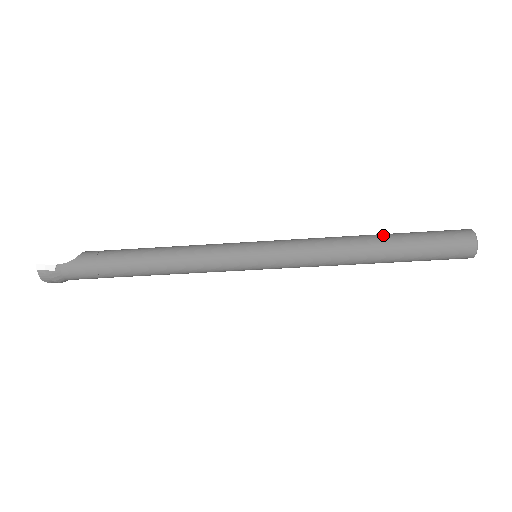
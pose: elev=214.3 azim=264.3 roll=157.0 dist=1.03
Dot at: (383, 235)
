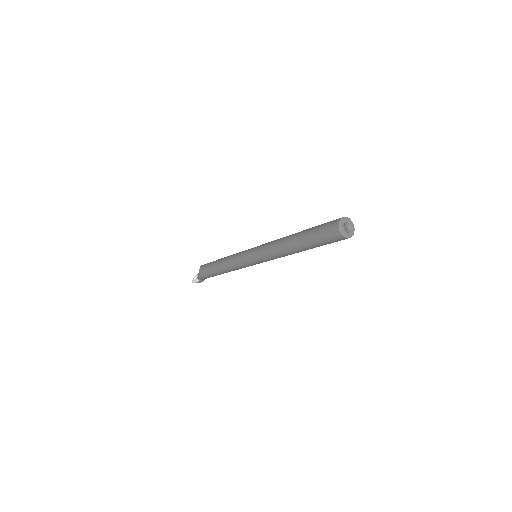
Dot at: (296, 240)
